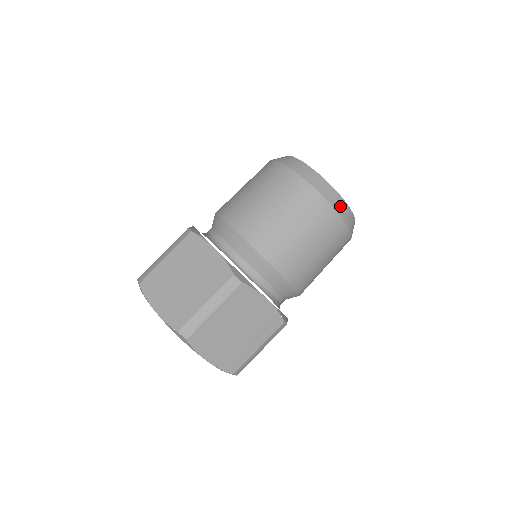
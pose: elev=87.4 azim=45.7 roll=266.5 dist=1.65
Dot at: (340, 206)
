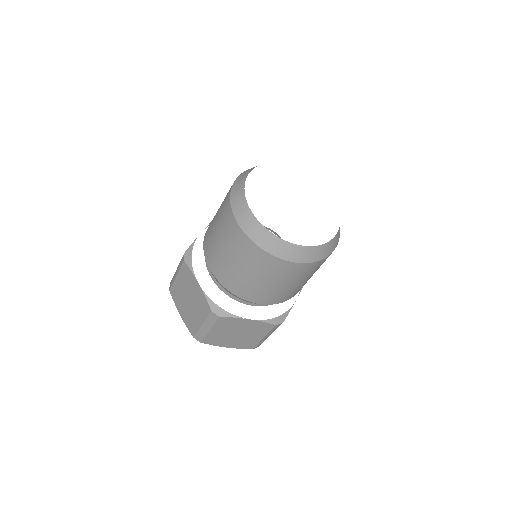
Dot at: (289, 252)
